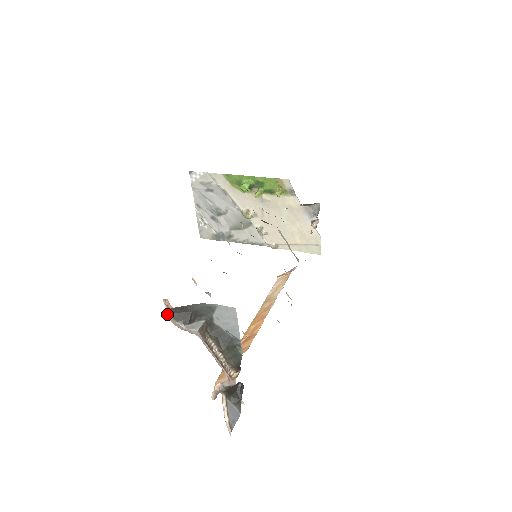
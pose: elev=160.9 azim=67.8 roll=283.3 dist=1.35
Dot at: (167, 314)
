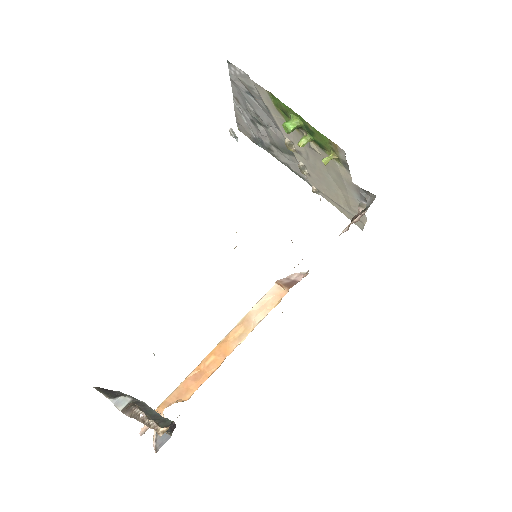
Dot at: occluded
